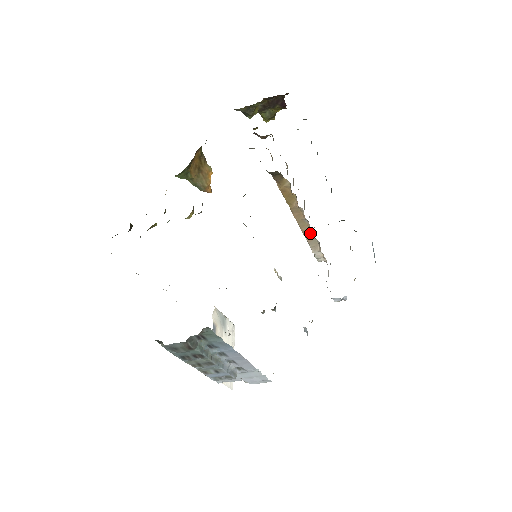
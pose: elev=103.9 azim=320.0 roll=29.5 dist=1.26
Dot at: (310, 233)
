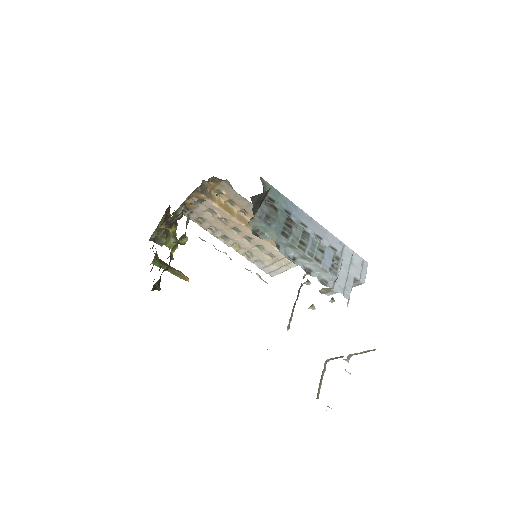
Dot at: occluded
